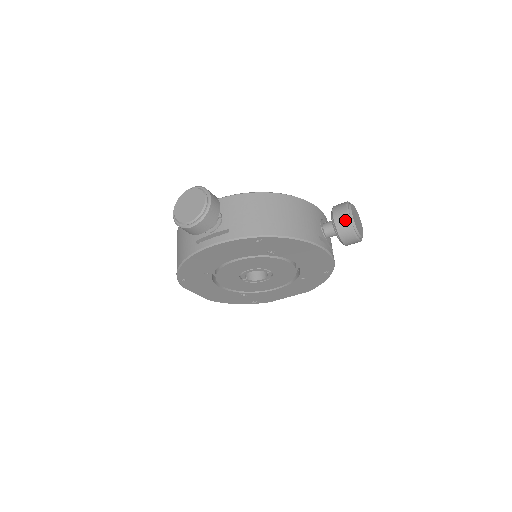
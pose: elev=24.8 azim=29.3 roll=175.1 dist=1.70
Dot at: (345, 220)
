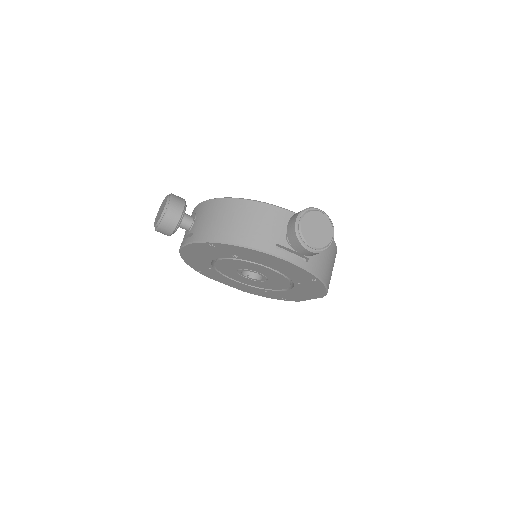
Dot at: (292, 229)
